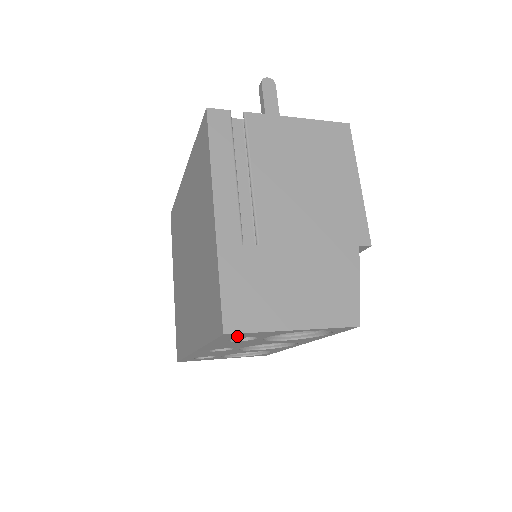
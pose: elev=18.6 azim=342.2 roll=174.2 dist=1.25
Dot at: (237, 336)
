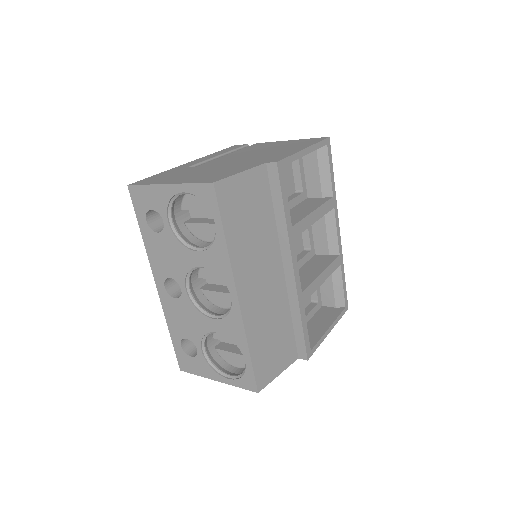
Dot at: (142, 201)
